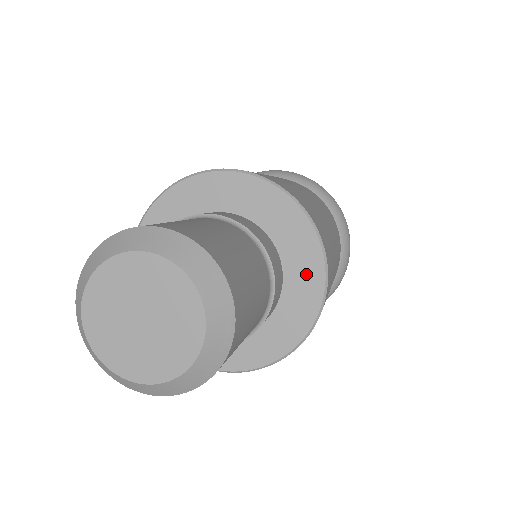
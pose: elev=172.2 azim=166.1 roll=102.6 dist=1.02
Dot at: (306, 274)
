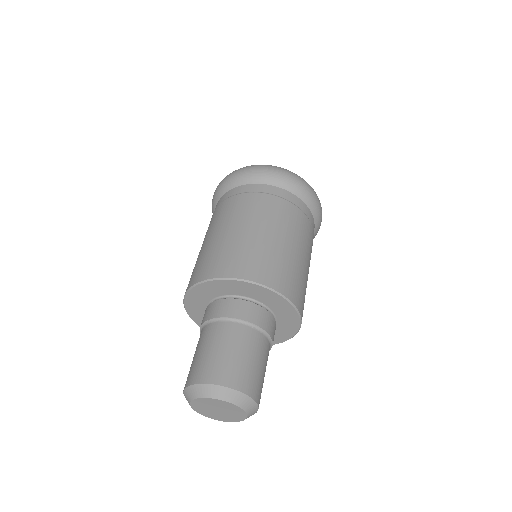
Dot at: (286, 312)
